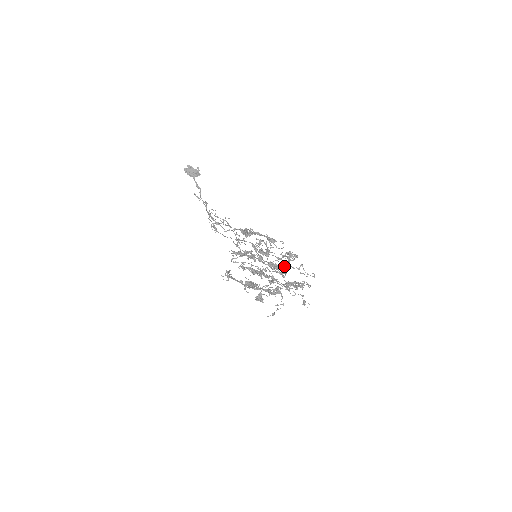
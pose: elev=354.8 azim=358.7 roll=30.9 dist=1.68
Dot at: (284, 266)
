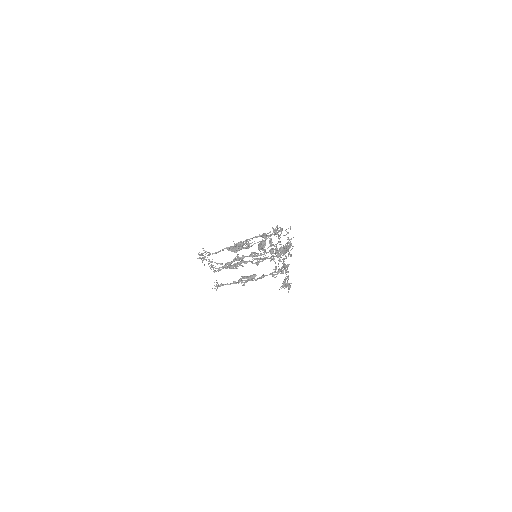
Dot at: occluded
